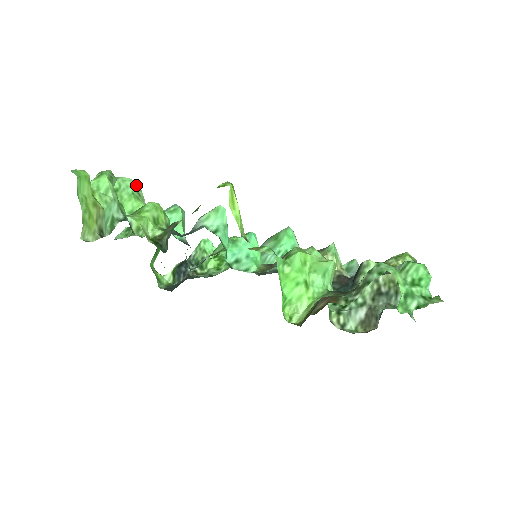
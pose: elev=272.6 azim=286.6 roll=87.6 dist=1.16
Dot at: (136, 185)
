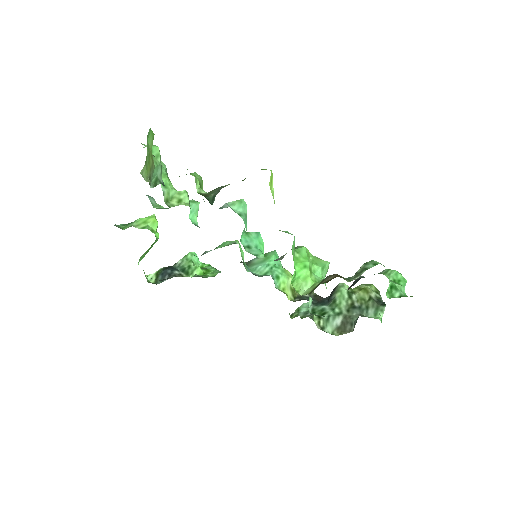
Dot at: occluded
